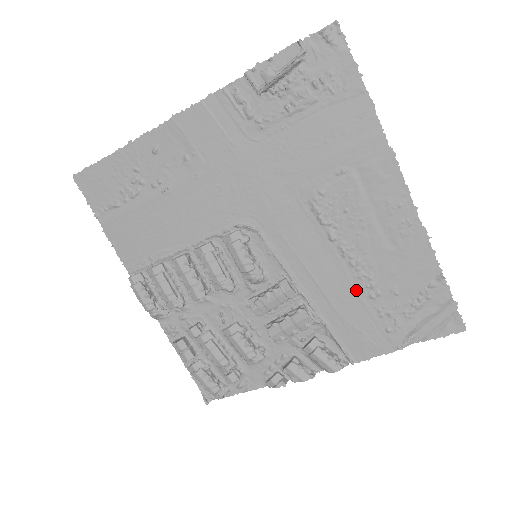
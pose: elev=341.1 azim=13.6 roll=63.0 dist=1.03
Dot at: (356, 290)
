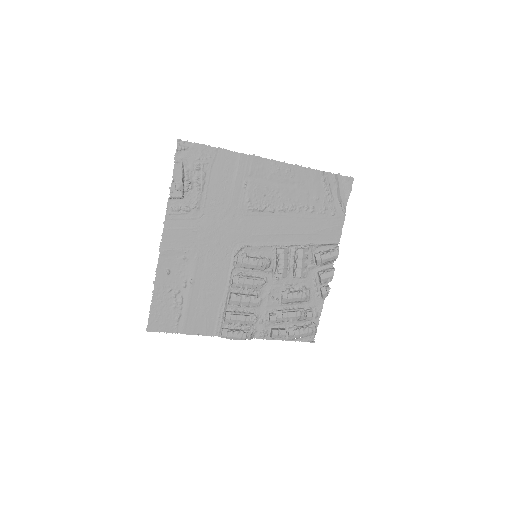
Dot at: (304, 217)
